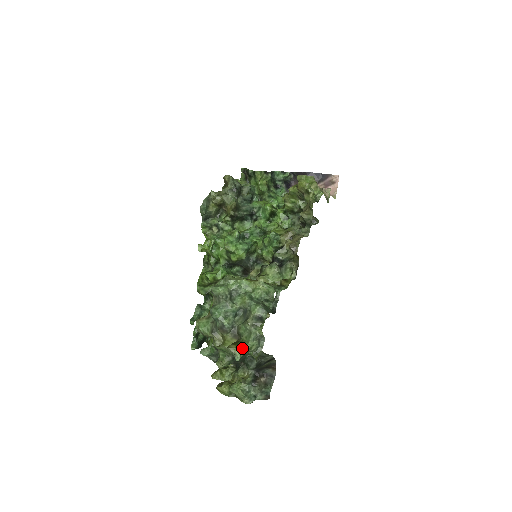
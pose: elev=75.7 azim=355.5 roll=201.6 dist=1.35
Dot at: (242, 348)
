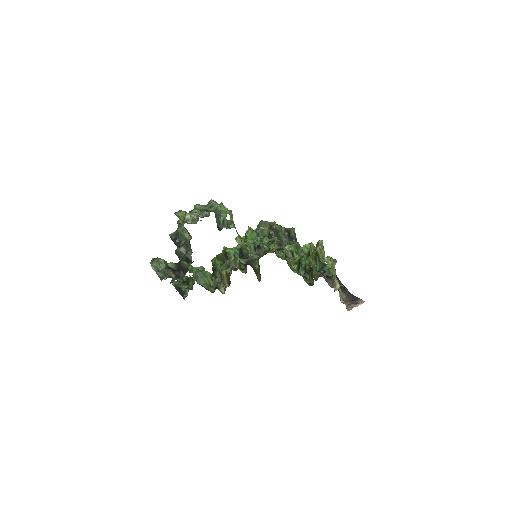
Dot at: (184, 212)
